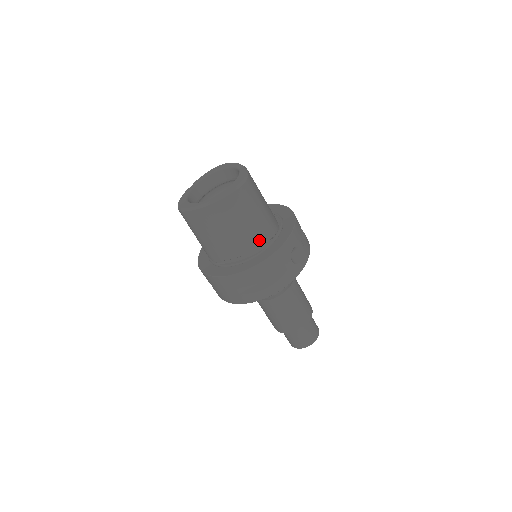
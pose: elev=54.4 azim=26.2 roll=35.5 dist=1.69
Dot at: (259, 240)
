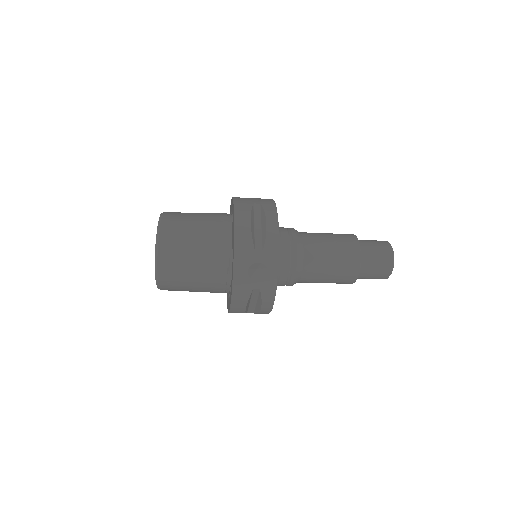
Dot at: (219, 280)
